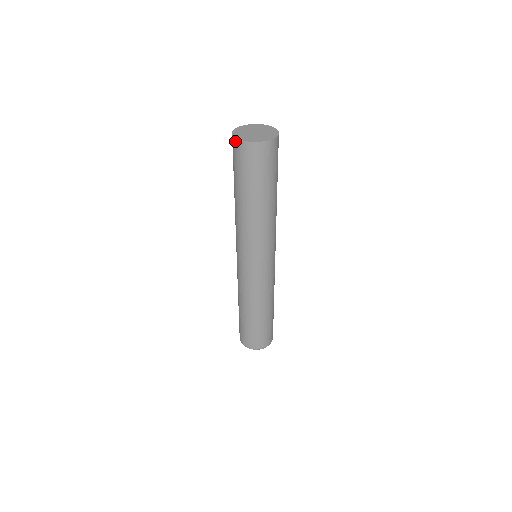
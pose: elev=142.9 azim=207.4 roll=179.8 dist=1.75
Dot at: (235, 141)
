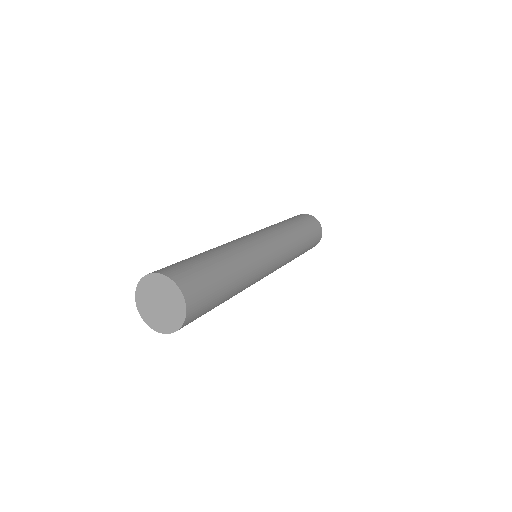
Dot at: (151, 324)
